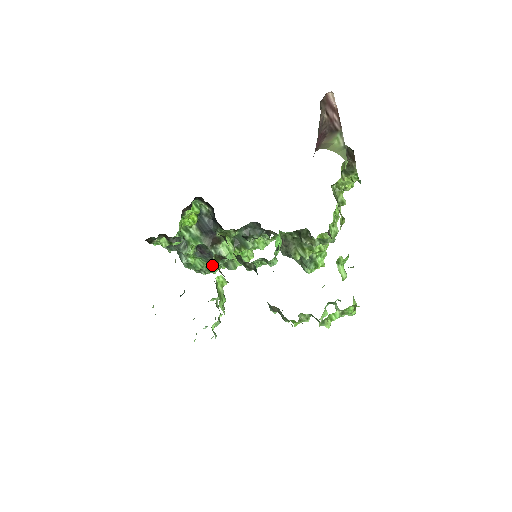
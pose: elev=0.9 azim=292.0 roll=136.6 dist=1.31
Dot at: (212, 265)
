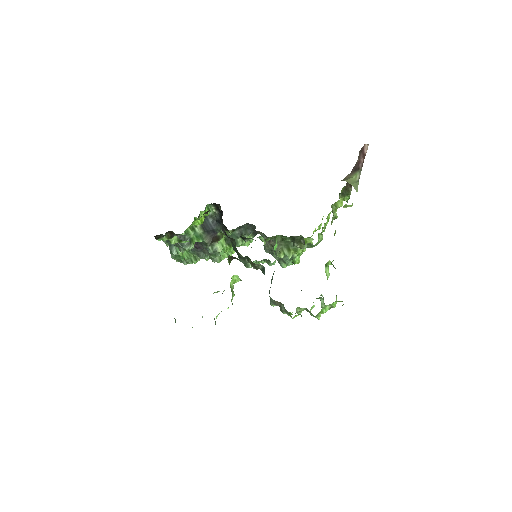
Dot at: (199, 257)
